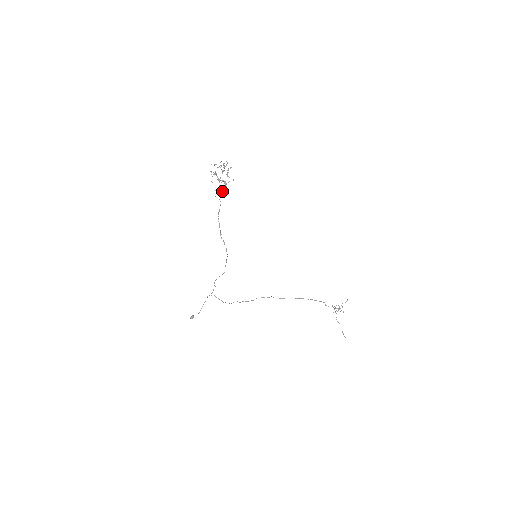
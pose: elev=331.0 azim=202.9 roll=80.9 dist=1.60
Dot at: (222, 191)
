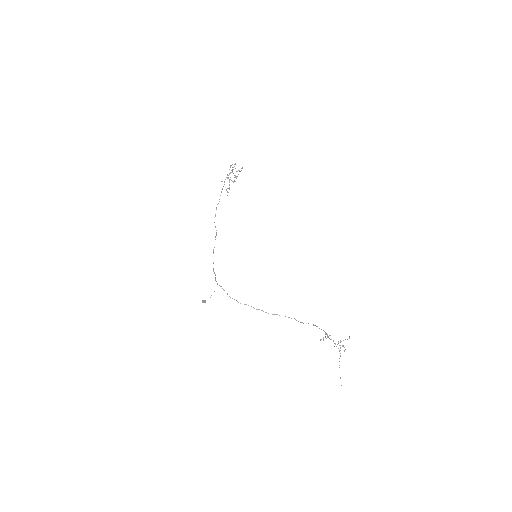
Dot at: occluded
